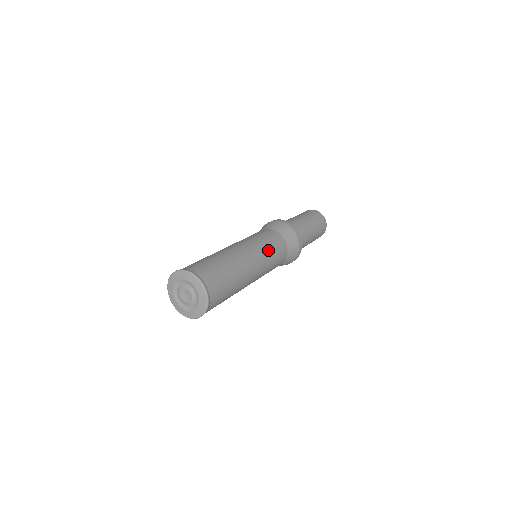
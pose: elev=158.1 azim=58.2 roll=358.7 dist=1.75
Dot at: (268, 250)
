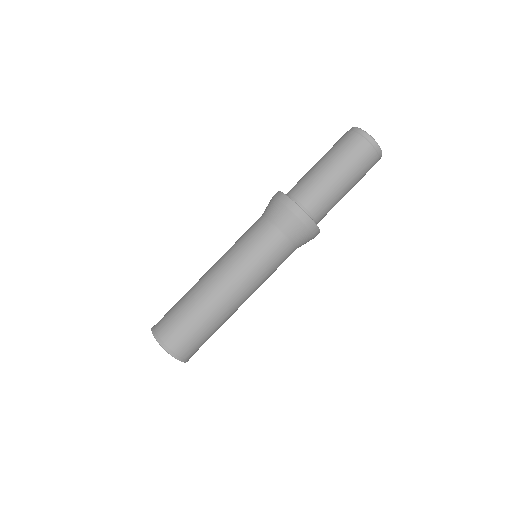
Dot at: (255, 265)
